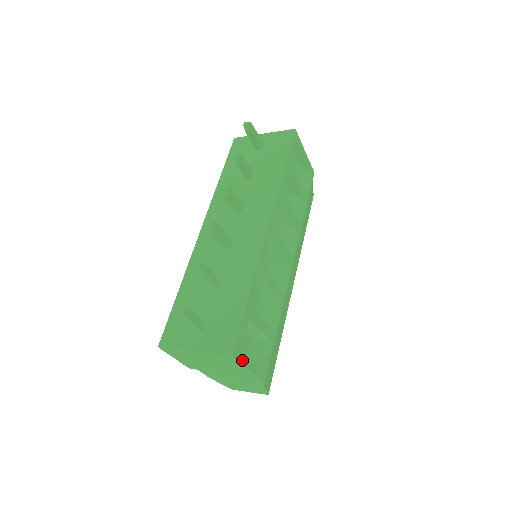
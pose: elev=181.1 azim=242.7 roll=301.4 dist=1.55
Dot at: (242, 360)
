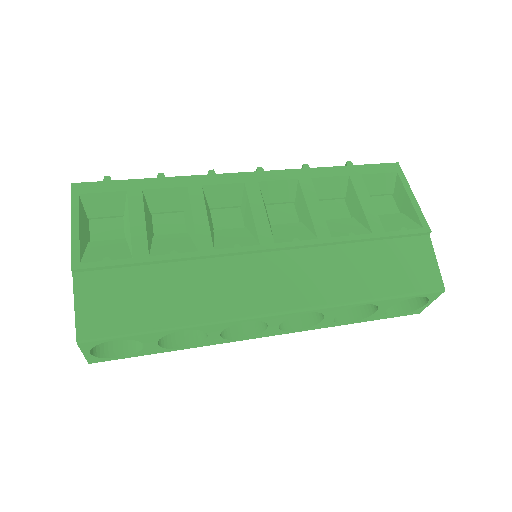
Dot at: (75, 203)
